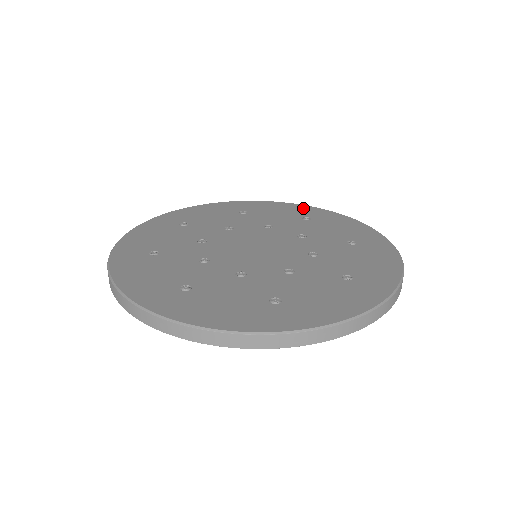
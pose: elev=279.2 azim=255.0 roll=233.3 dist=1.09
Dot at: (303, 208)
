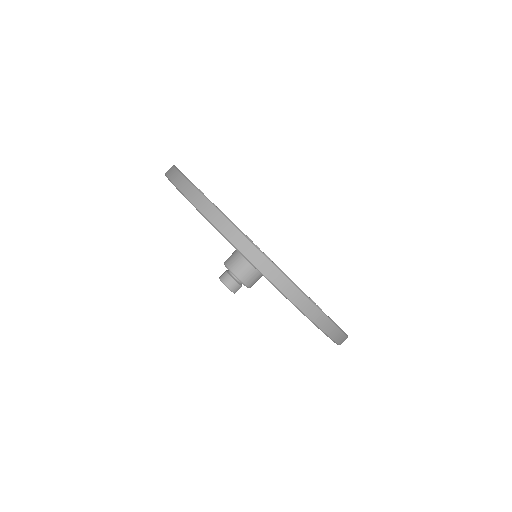
Dot at: occluded
